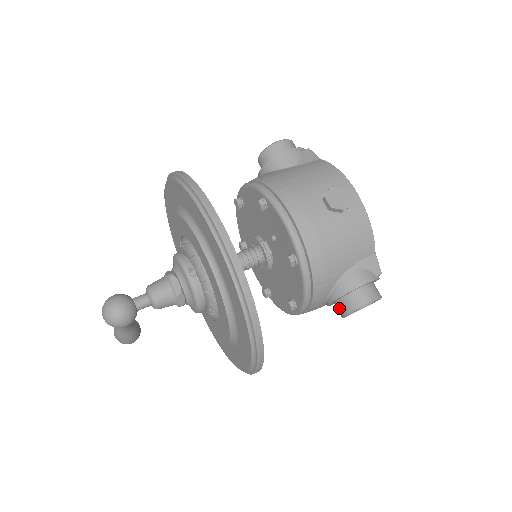
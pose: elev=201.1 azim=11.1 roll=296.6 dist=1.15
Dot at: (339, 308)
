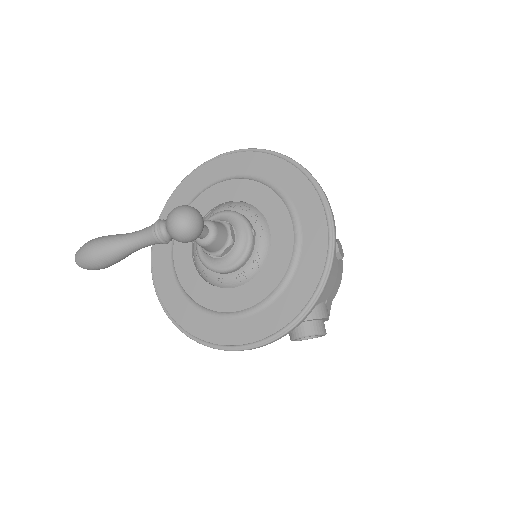
Dot at: (301, 329)
